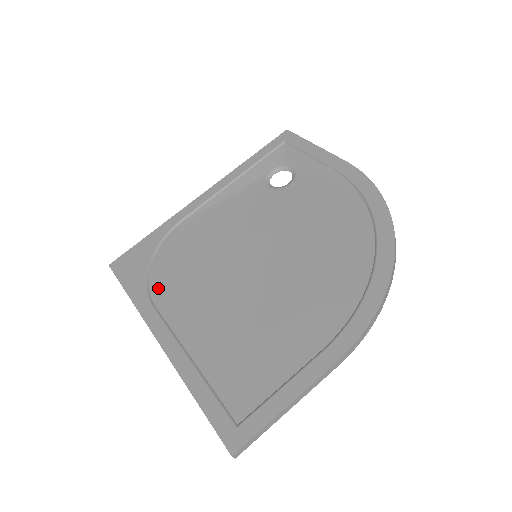
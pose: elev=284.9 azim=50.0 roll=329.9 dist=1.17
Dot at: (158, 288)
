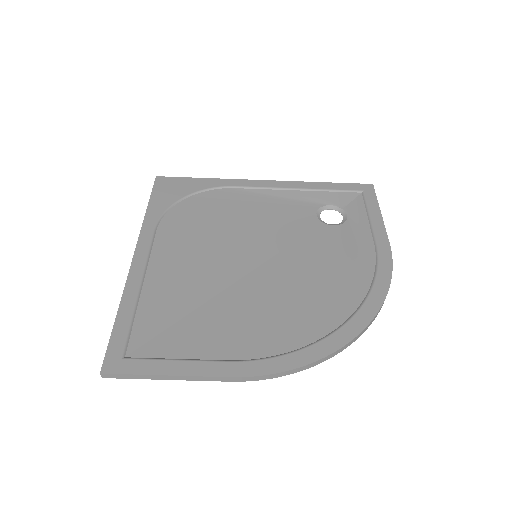
Dot at: (170, 220)
